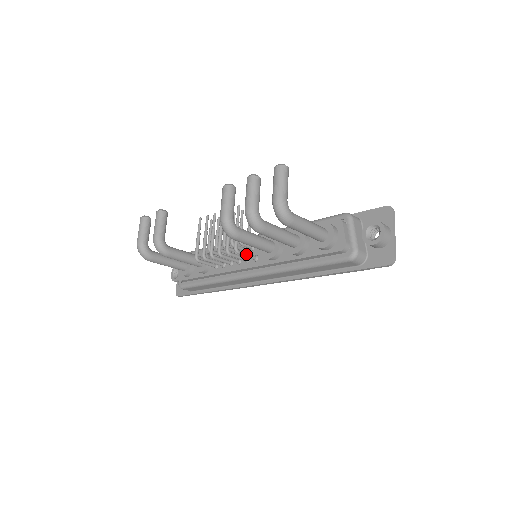
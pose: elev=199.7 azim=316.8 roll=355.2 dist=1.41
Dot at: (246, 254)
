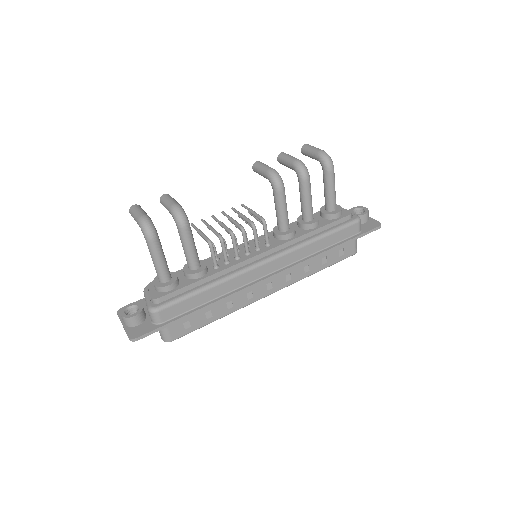
Dot at: (267, 231)
